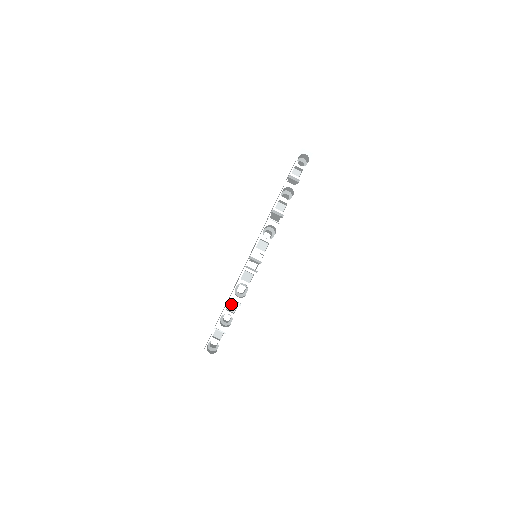
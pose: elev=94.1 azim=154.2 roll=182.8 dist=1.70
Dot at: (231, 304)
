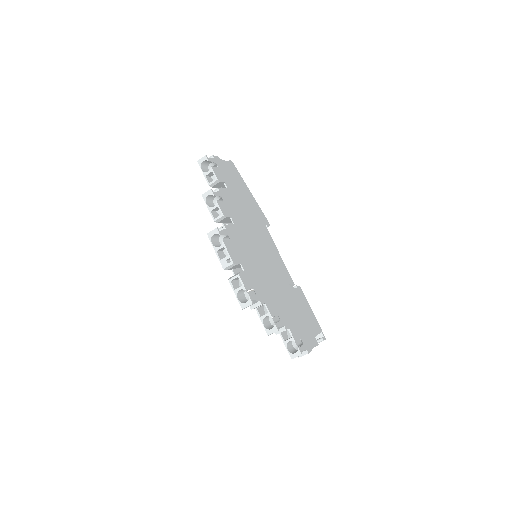
Dot at: occluded
